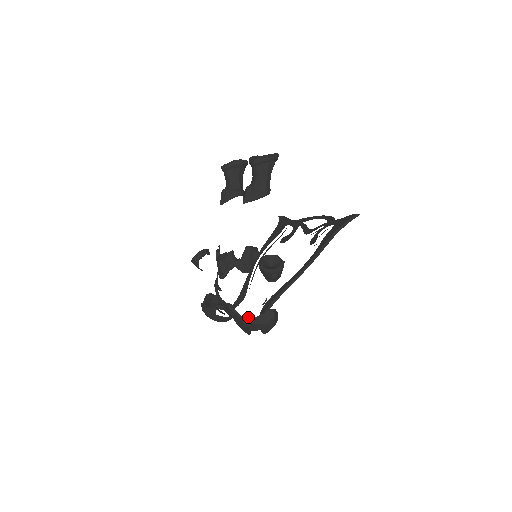
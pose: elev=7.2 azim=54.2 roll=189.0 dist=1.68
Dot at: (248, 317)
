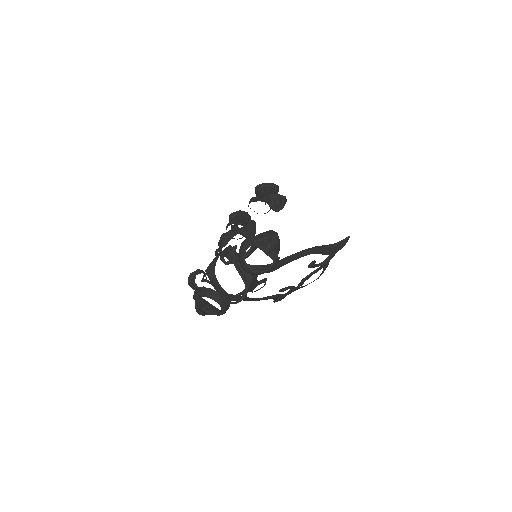
Dot at: (251, 235)
